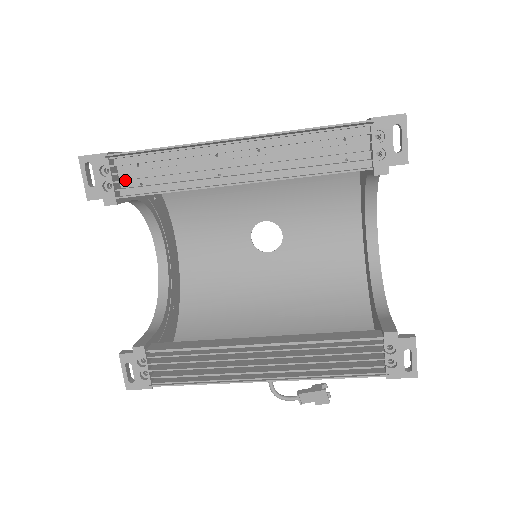
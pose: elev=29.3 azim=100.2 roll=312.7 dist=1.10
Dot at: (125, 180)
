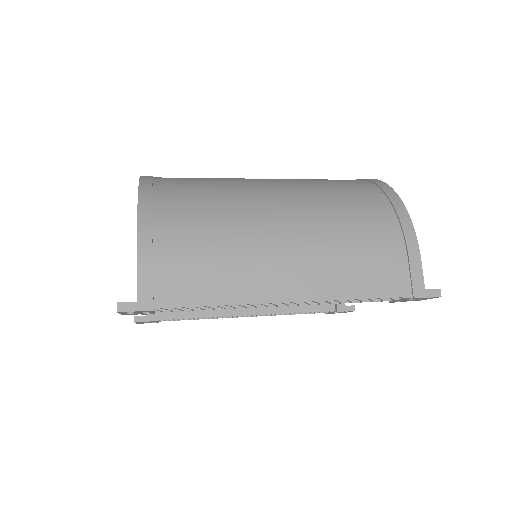
Dot at: (168, 310)
